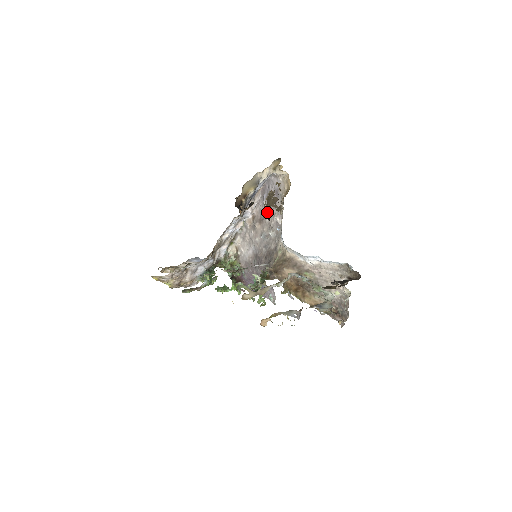
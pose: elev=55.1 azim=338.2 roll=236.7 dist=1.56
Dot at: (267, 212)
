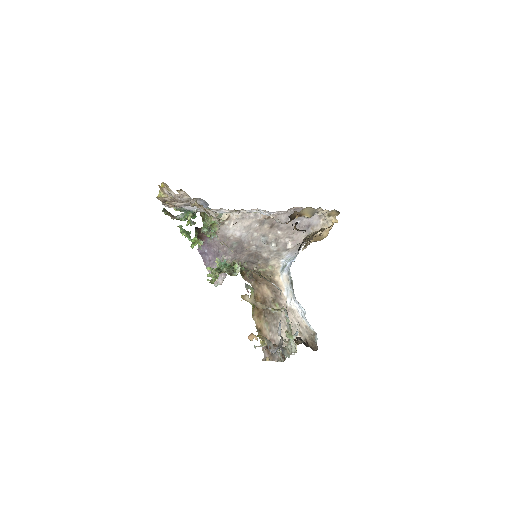
Dot at: (285, 227)
